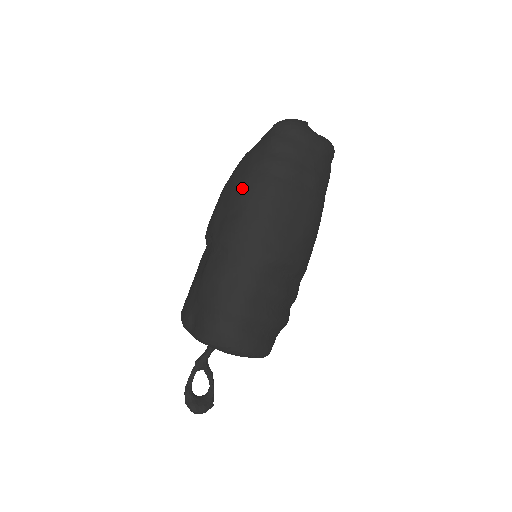
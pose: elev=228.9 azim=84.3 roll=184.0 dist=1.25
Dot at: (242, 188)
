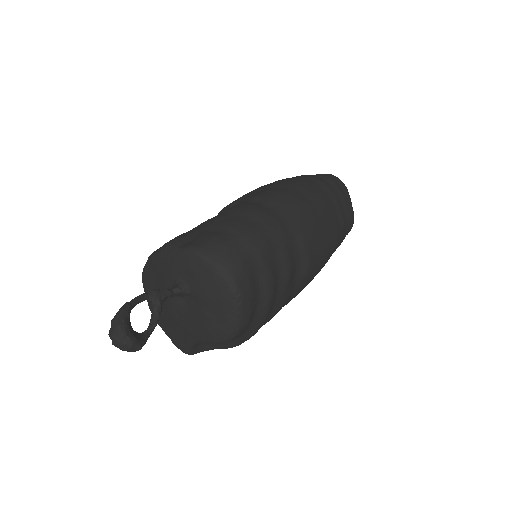
Dot at: (293, 180)
